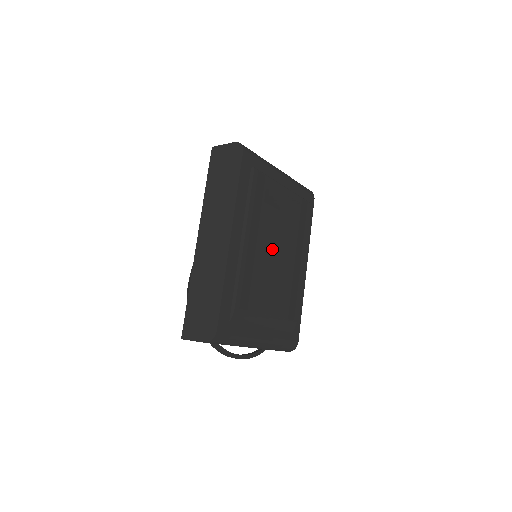
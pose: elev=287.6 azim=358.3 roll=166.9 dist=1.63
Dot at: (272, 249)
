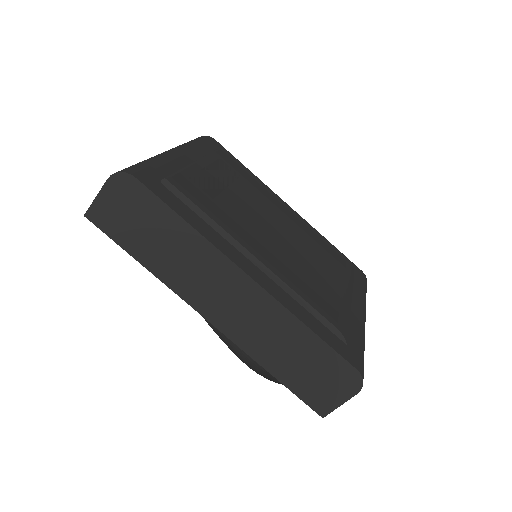
Dot at: (271, 231)
